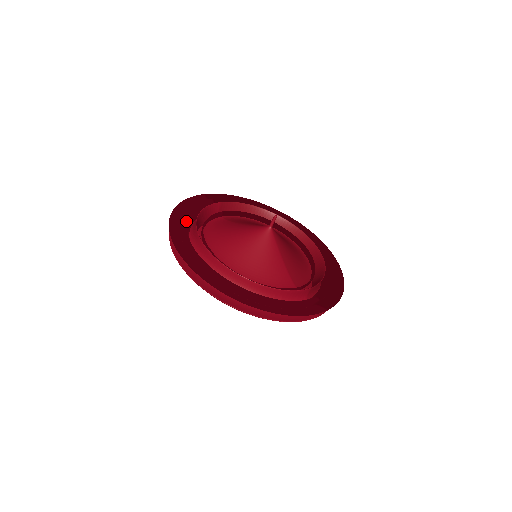
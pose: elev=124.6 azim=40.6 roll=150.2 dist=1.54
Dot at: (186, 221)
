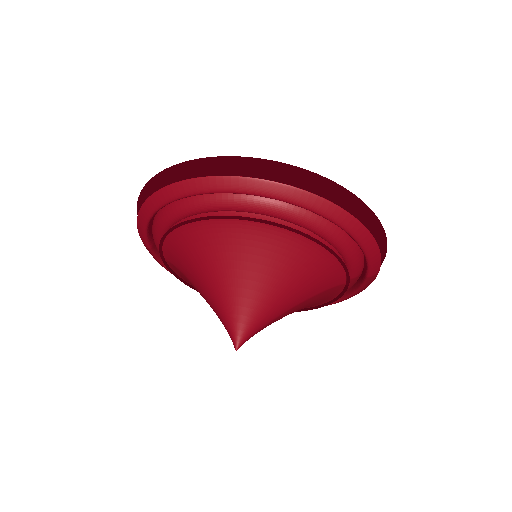
Dot at: occluded
